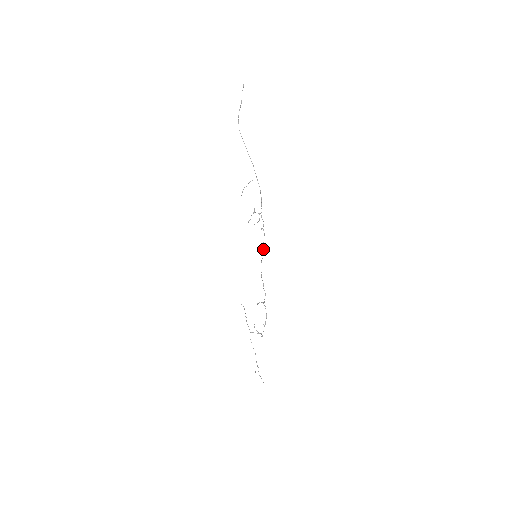
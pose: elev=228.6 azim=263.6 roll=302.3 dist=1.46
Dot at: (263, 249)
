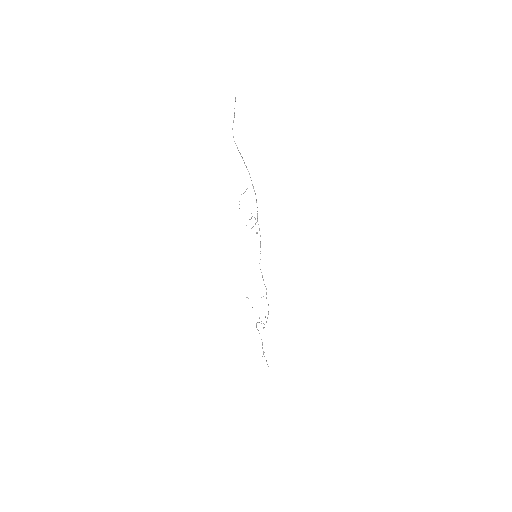
Dot at: occluded
